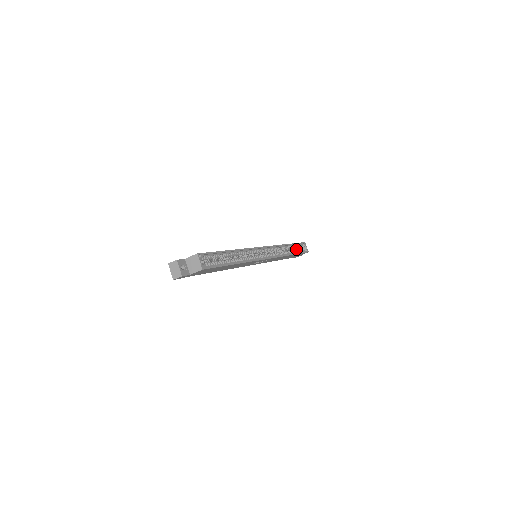
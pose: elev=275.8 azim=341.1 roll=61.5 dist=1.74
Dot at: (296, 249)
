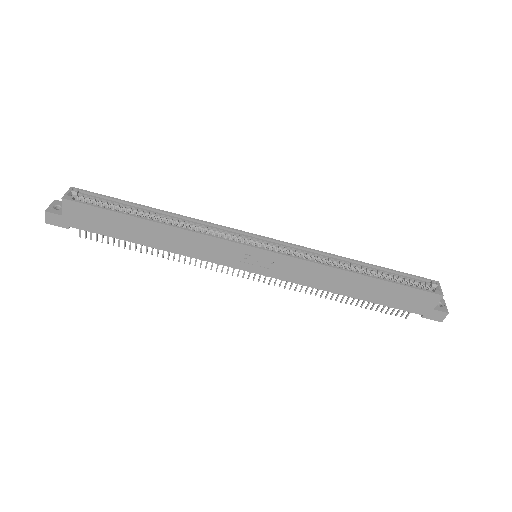
Dot at: occluded
